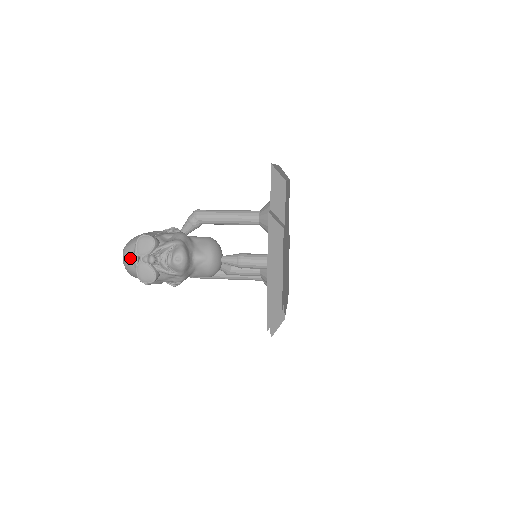
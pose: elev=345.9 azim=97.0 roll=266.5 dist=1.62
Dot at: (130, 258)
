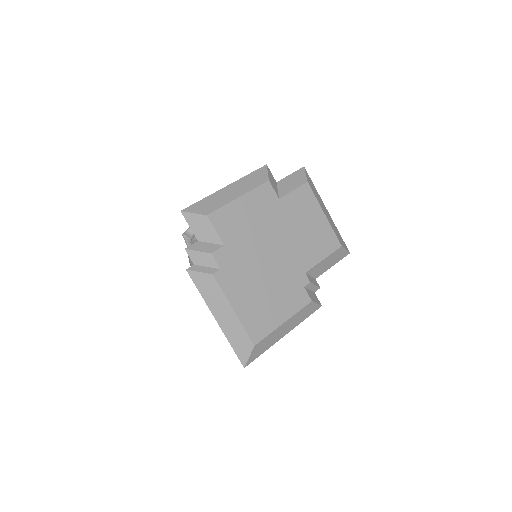
Dot at: occluded
